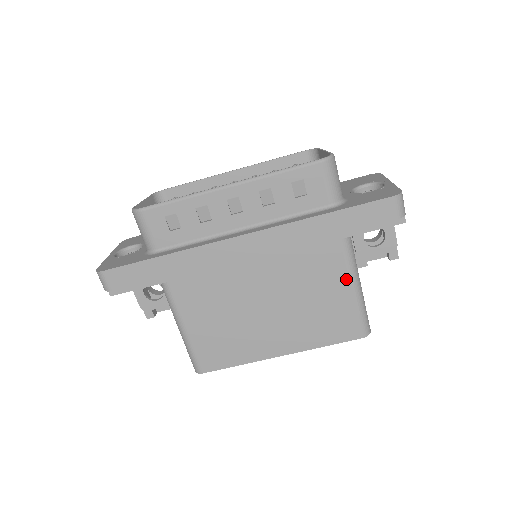
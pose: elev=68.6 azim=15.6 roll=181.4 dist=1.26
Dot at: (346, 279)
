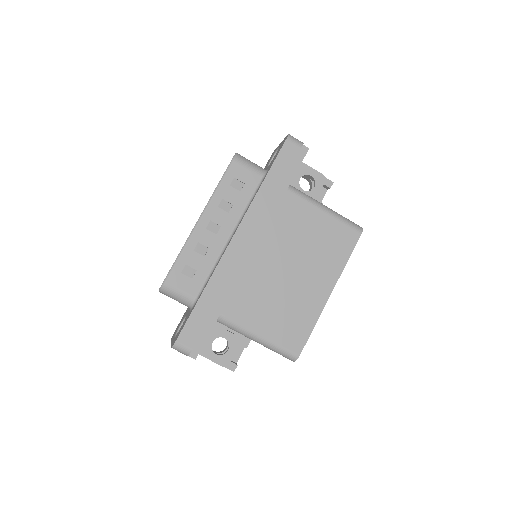
Dot at: (314, 209)
